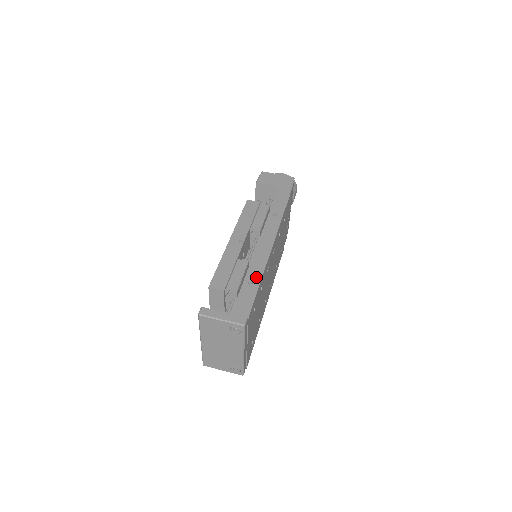
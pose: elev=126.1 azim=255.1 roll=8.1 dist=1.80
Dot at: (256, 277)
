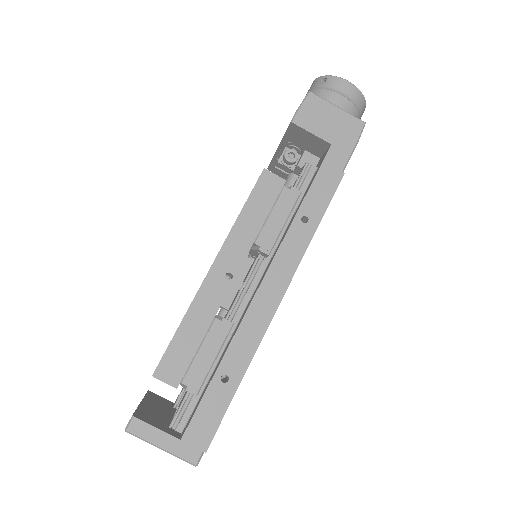
Dot at: (237, 368)
